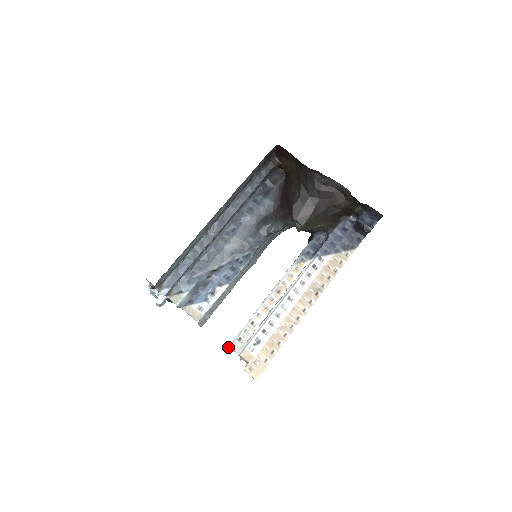
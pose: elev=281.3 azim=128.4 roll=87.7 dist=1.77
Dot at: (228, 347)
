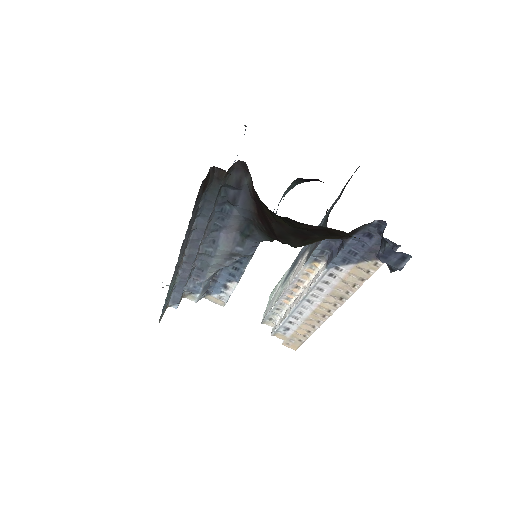
Dot at: (262, 323)
